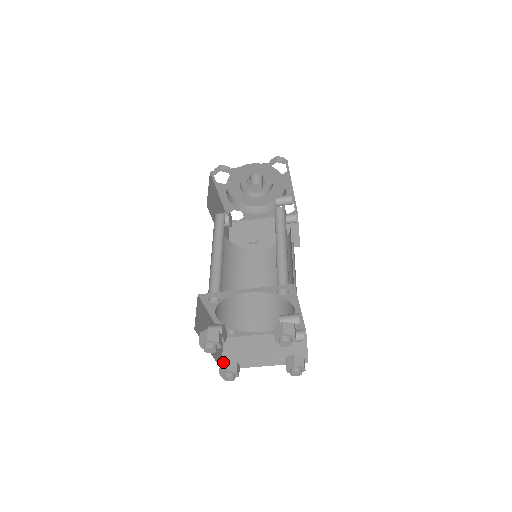
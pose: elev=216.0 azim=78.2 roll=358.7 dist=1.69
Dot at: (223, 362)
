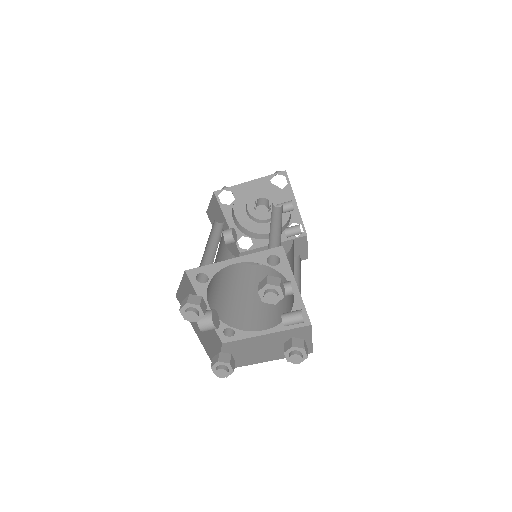
Dot at: (216, 355)
